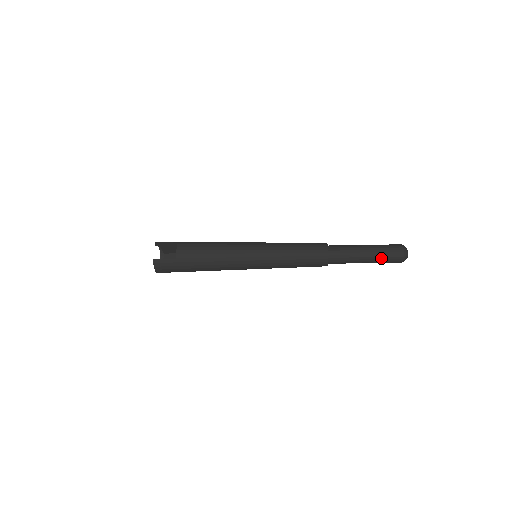
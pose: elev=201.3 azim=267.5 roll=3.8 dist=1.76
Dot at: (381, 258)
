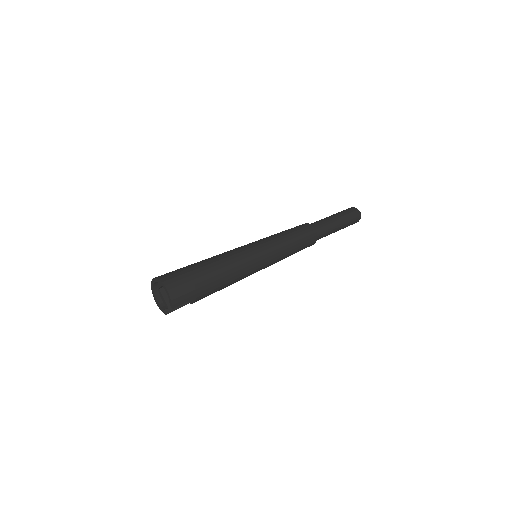
Dot at: occluded
